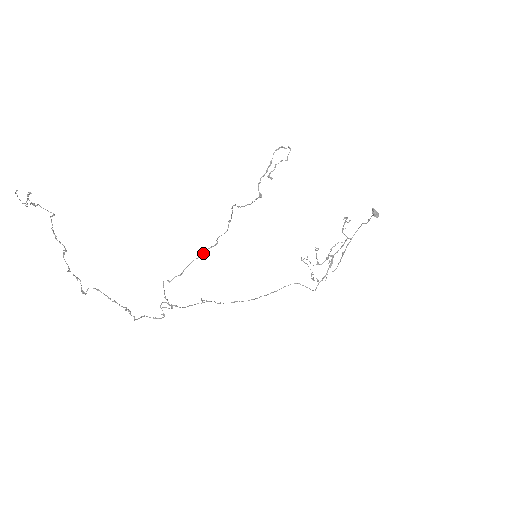
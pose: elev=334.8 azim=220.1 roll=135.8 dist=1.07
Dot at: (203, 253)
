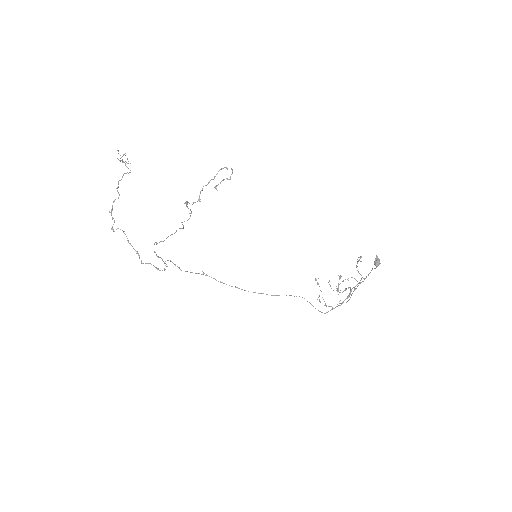
Dot at: (176, 231)
